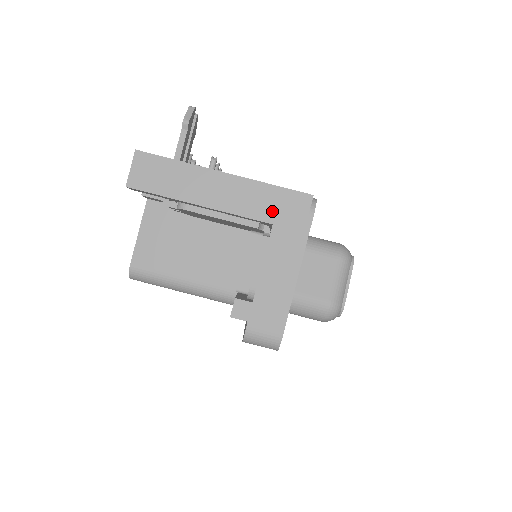
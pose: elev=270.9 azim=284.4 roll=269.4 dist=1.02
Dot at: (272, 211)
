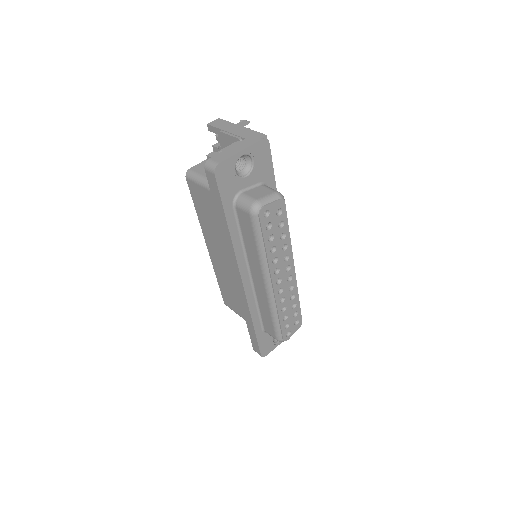
Dot at: (248, 136)
